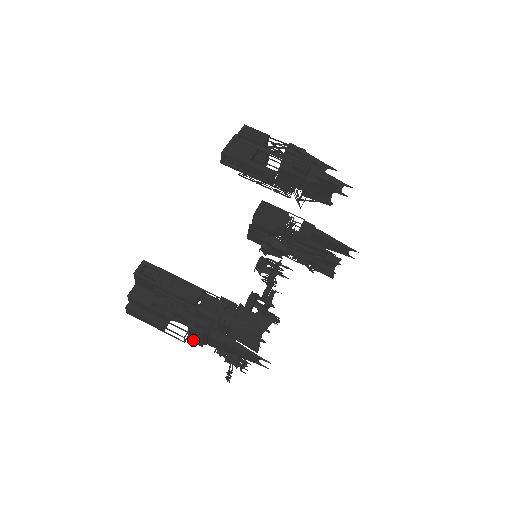
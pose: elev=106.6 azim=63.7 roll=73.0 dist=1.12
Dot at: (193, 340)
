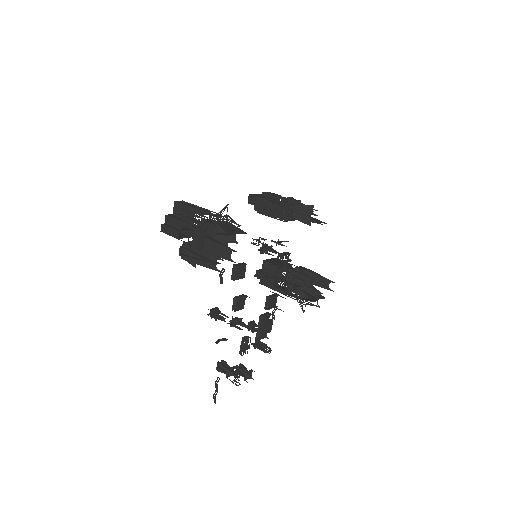
Dot at: (194, 246)
